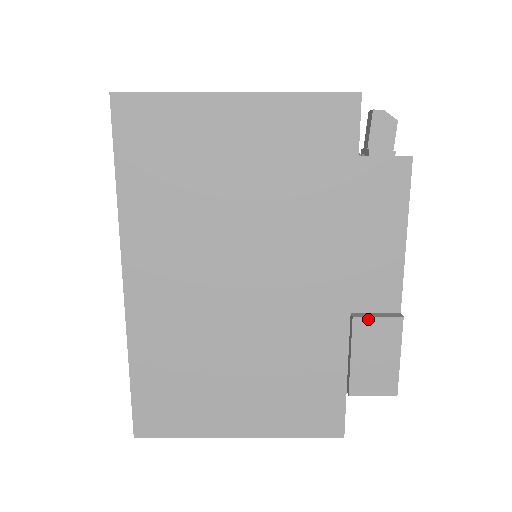
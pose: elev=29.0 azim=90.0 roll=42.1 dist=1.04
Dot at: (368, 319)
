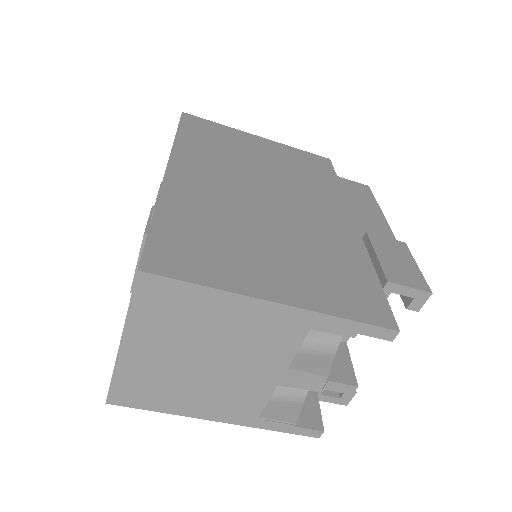
Dot at: (379, 236)
